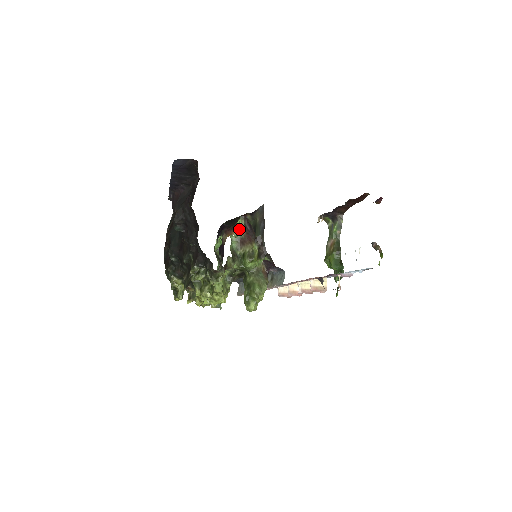
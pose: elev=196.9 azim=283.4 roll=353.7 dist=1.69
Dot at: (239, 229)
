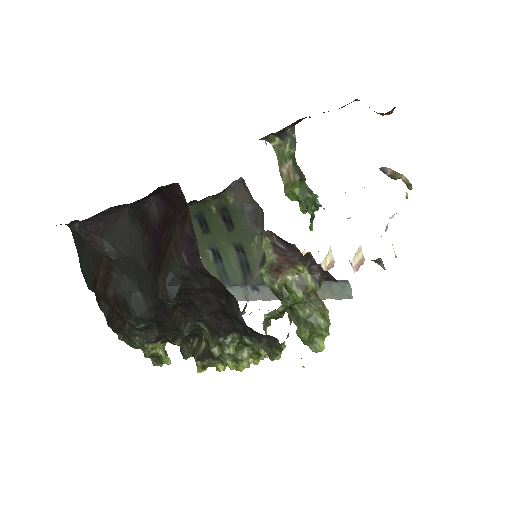
Dot at: occluded
